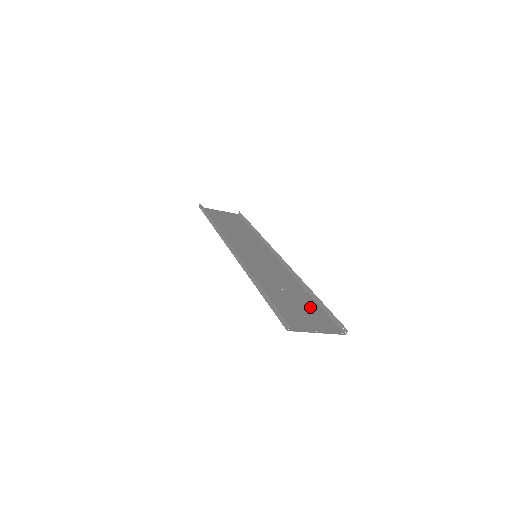
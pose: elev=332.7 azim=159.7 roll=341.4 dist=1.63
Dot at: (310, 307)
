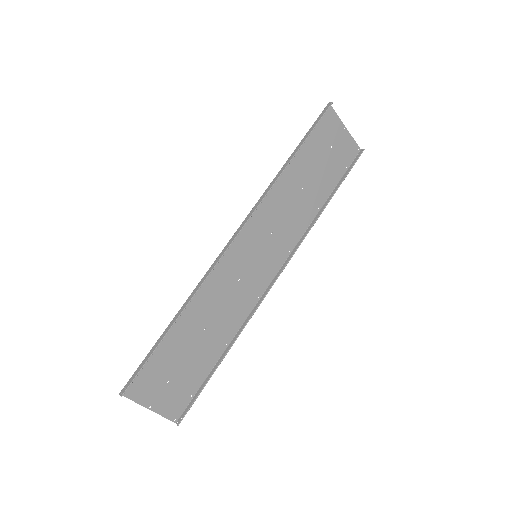
Dot at: (195, 370)
